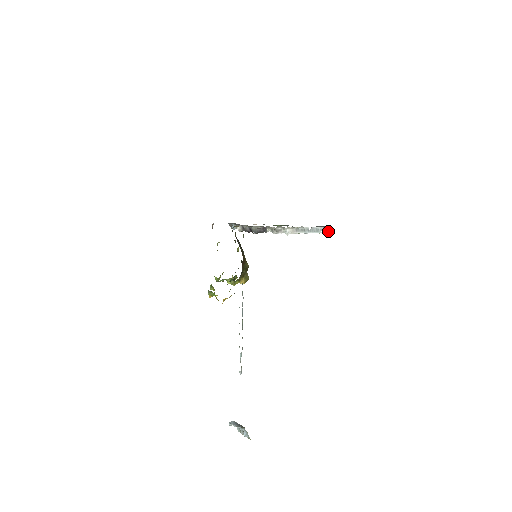
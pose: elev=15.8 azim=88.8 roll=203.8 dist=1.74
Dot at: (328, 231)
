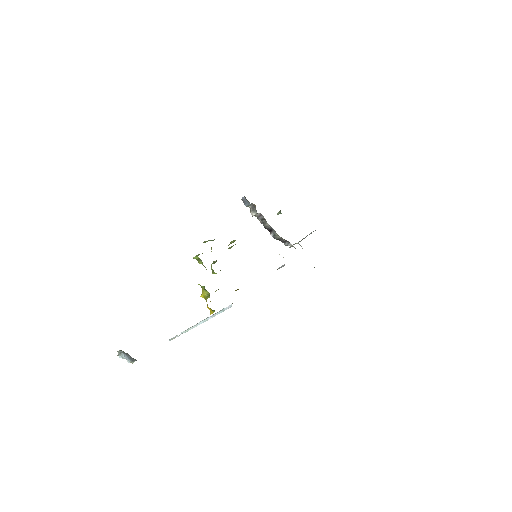
Dot at: occluded
